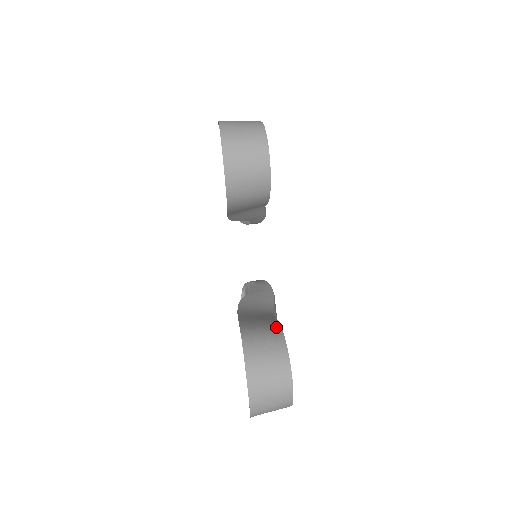
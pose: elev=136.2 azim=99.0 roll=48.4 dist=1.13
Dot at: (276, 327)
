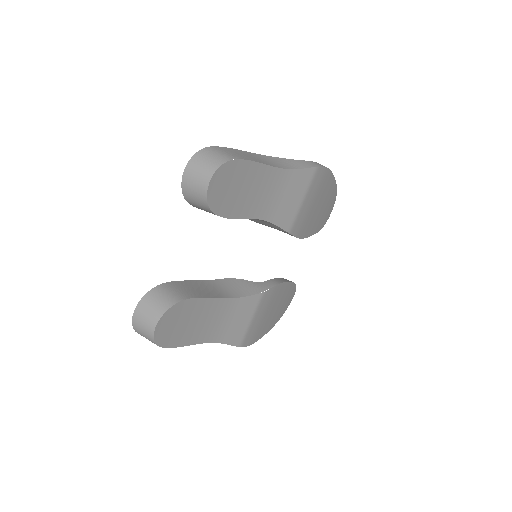
Dot at: (184, 297)
